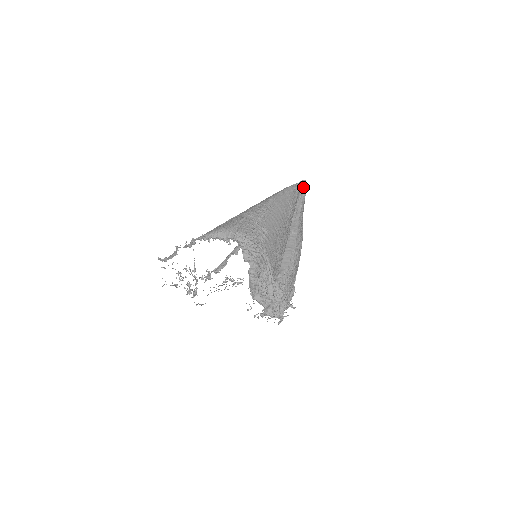
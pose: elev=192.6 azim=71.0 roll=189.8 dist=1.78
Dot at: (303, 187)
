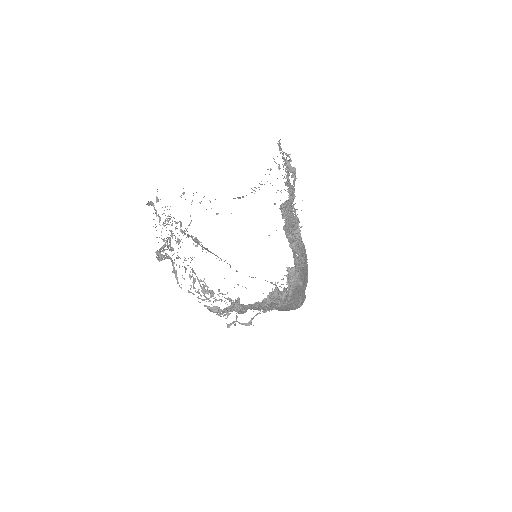
Dot at: occluded
